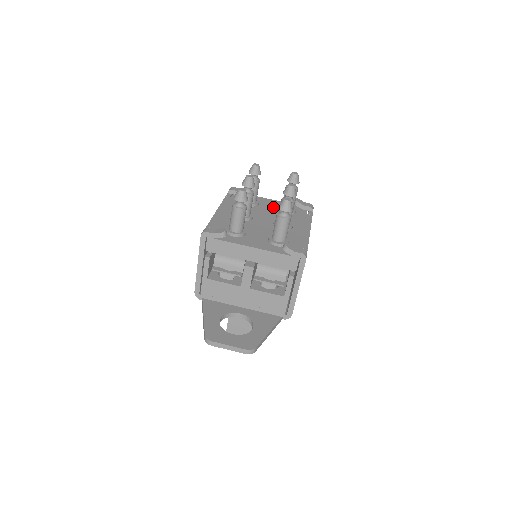
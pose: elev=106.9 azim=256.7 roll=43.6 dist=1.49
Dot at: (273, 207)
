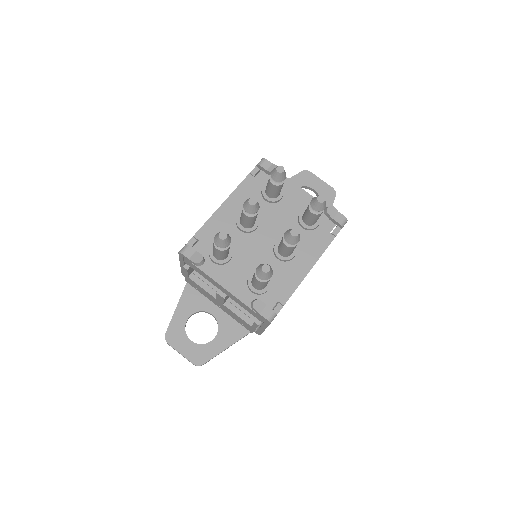
Dot at: (295, 209)
